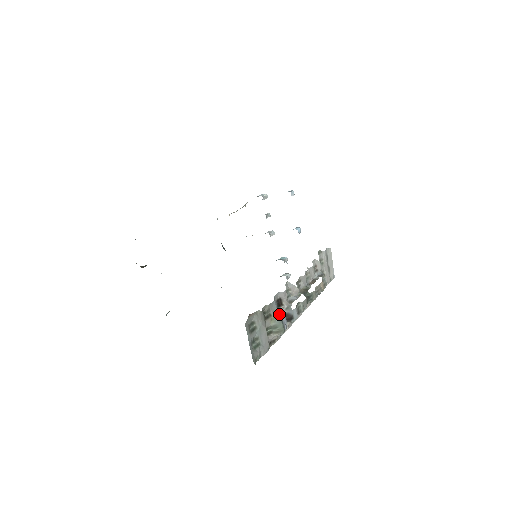
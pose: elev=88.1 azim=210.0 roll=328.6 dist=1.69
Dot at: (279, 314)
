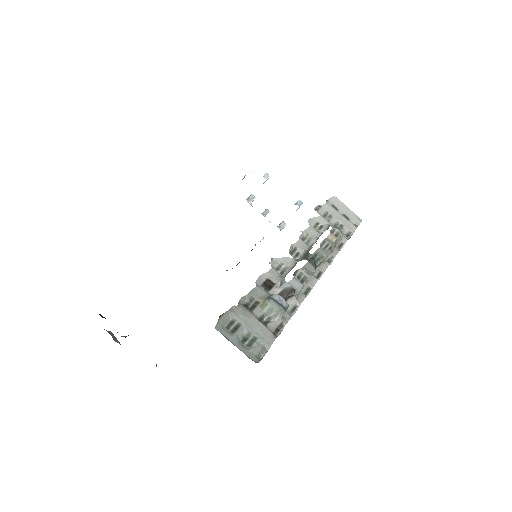
Dot at: (269, 296)
